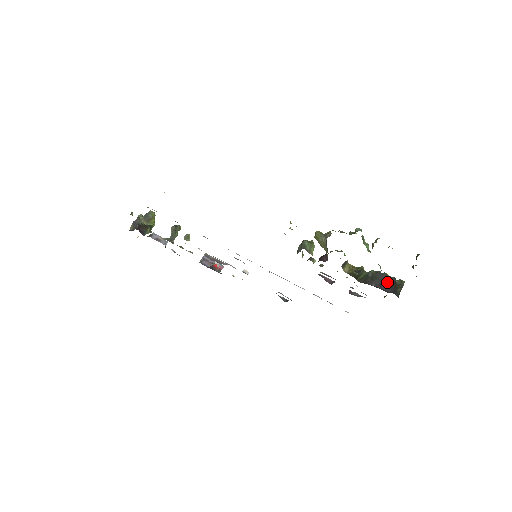
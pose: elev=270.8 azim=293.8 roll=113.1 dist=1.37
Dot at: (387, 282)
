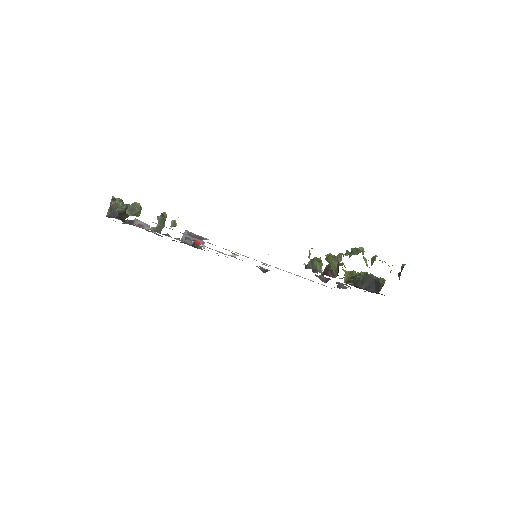
Dot at: (374, 284)
